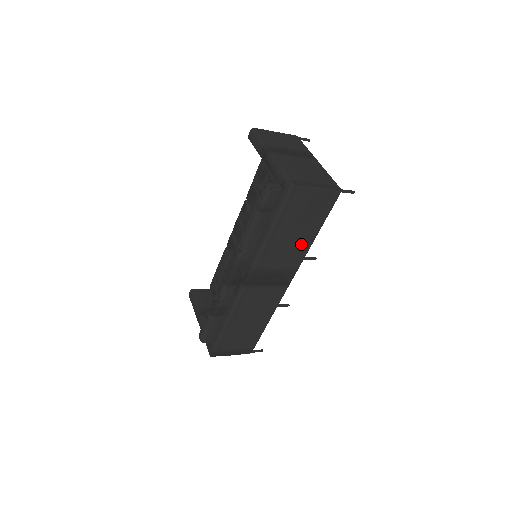
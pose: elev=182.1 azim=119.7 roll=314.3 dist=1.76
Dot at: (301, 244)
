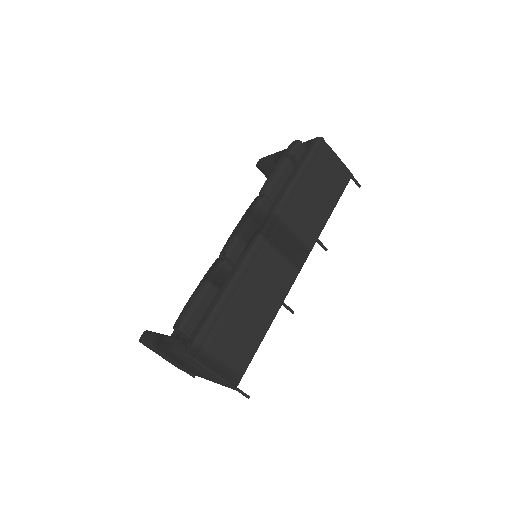
Dot at: (318, 214)
